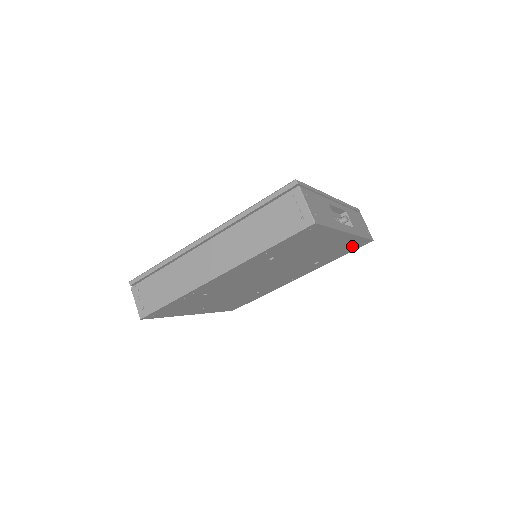
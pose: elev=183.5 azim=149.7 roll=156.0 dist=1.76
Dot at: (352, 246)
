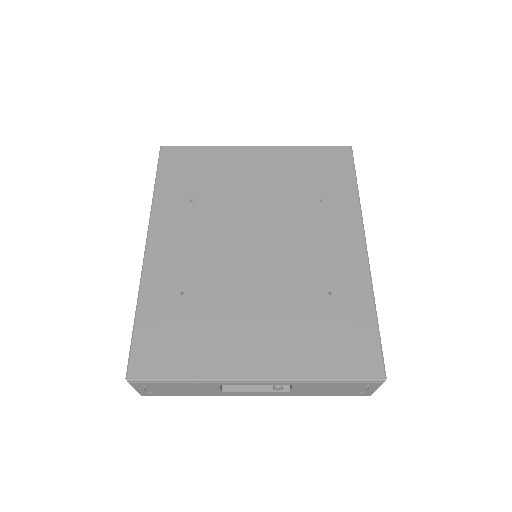
Dot at: occluded
